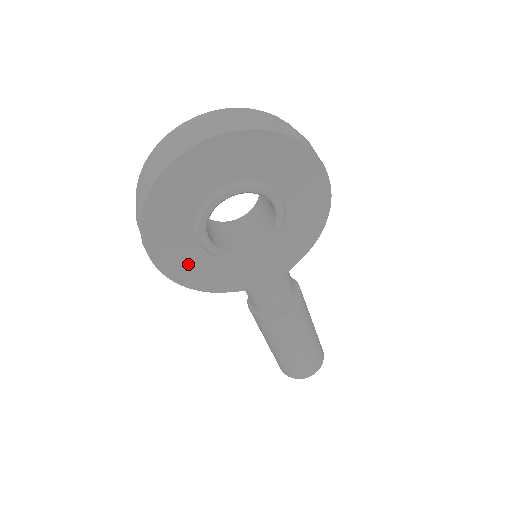
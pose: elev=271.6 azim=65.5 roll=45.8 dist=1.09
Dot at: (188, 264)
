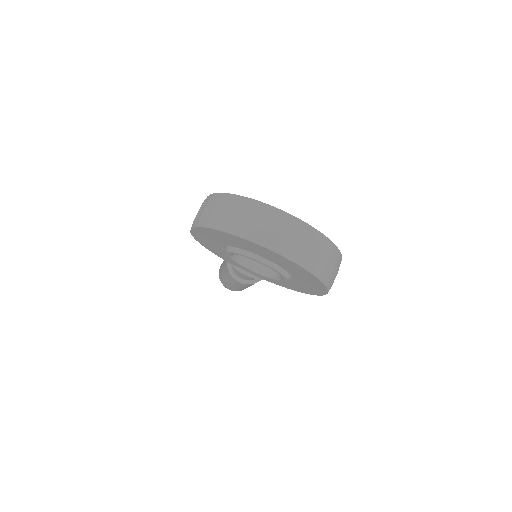
Dot at: (210, 243)
